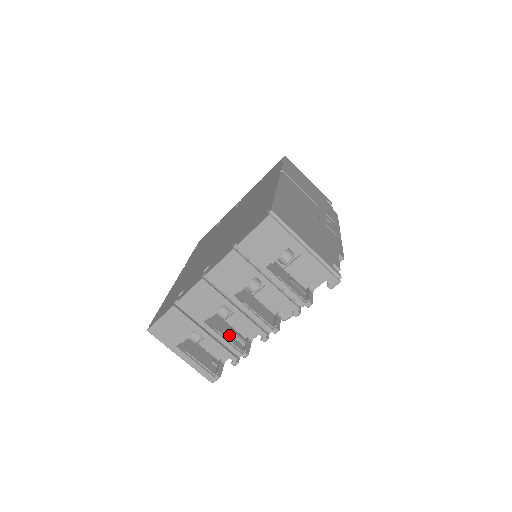
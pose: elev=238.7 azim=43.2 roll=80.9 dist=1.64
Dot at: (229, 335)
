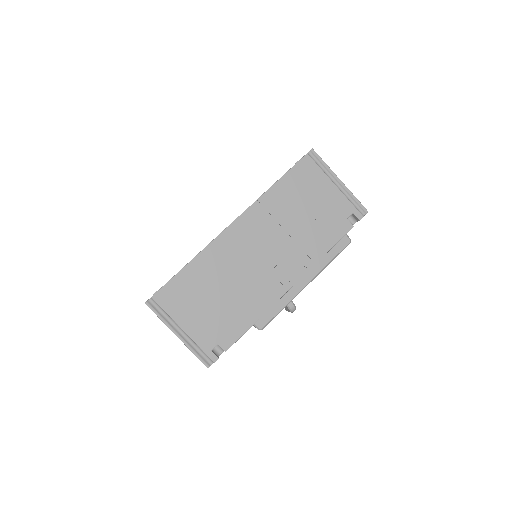
Dot at: occluded
